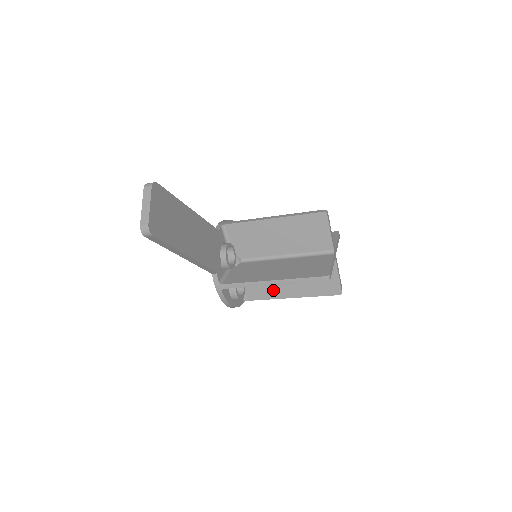
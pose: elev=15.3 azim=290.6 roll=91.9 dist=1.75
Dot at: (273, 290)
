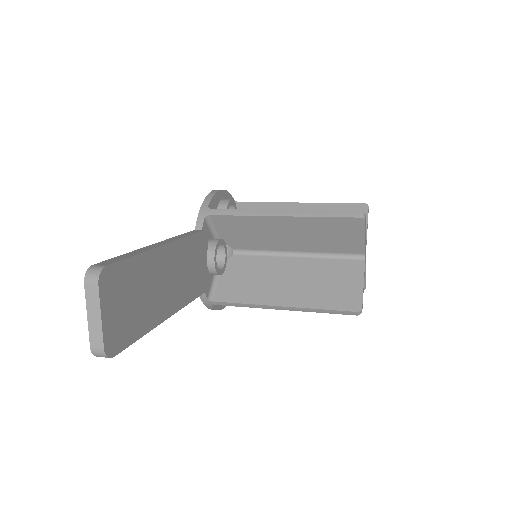
Dot at: occluded
